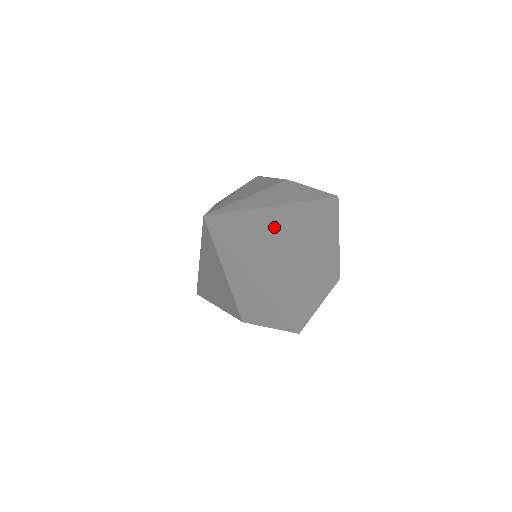
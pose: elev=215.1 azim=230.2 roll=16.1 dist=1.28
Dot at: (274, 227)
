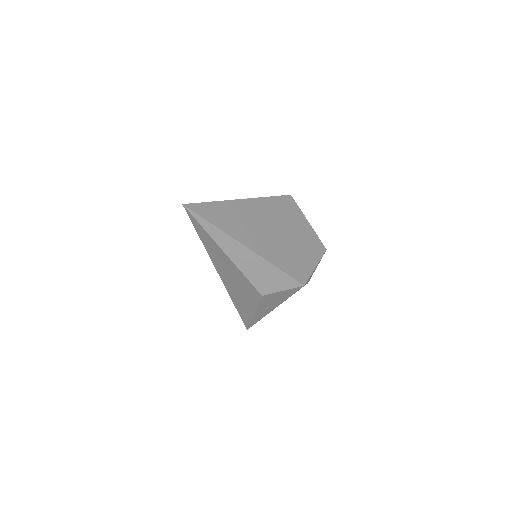
Dot at: (241, 212)
